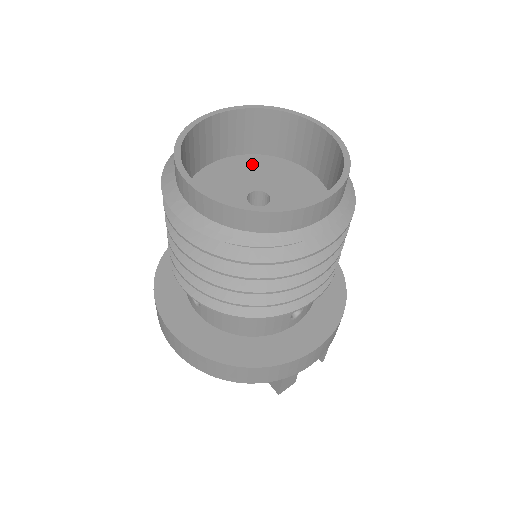
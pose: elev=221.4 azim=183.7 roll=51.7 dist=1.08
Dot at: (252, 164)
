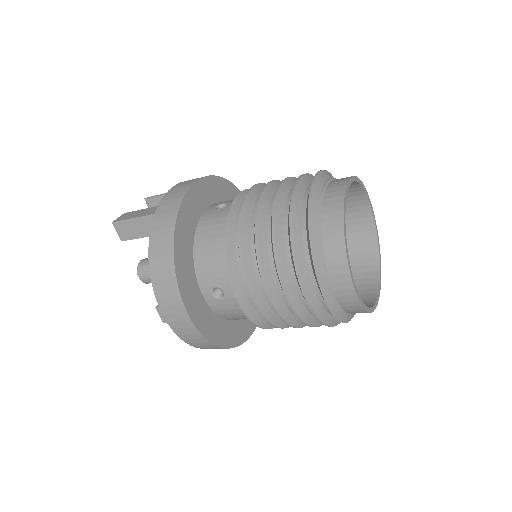
Dot at: occluded
